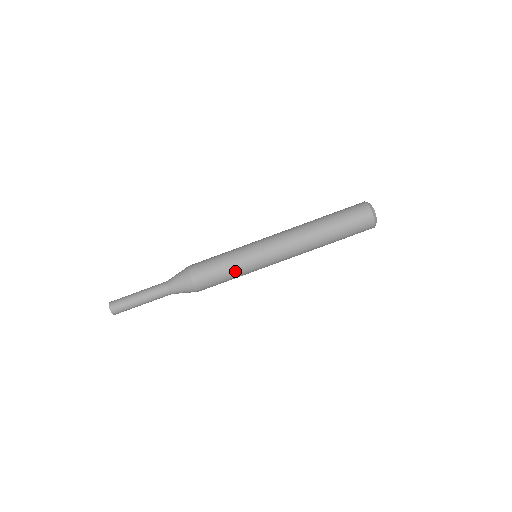
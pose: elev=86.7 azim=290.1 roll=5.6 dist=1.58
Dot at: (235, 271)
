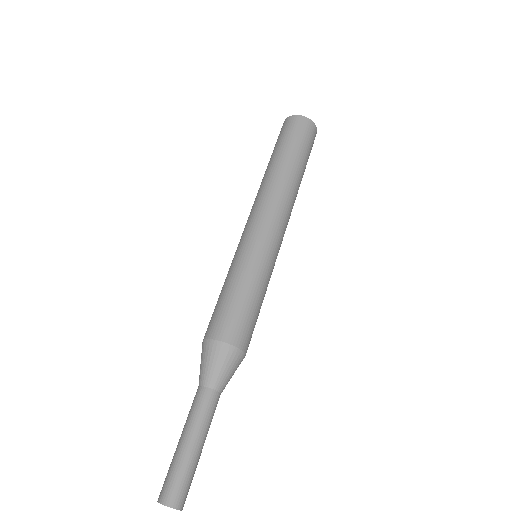
Dot at: (259, 285)
